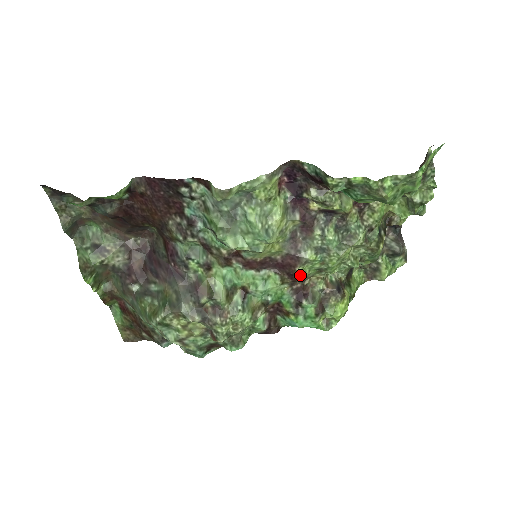
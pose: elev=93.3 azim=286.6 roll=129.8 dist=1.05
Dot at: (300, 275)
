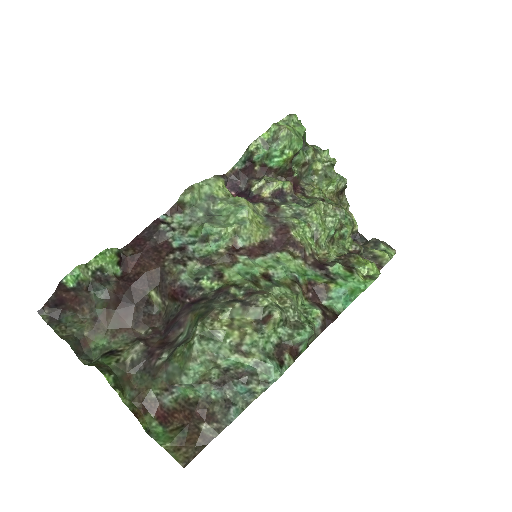
Dot at: (300, 241)
